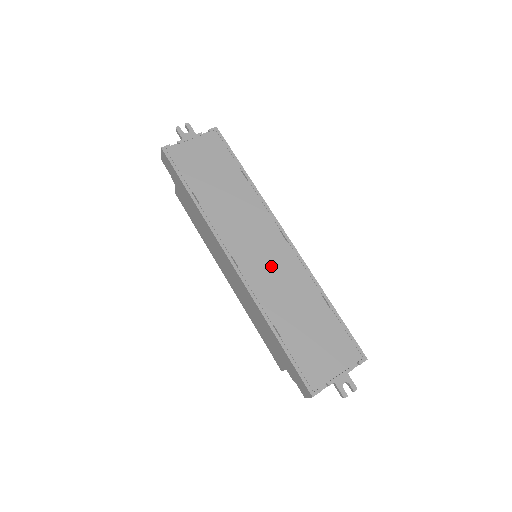
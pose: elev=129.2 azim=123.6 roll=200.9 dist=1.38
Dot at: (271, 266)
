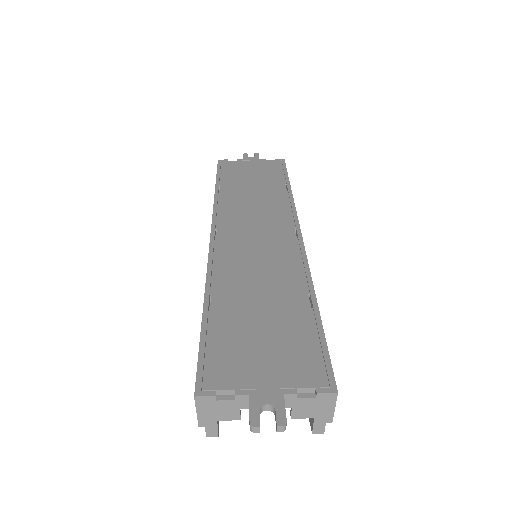
Dot at: (257, 249)
